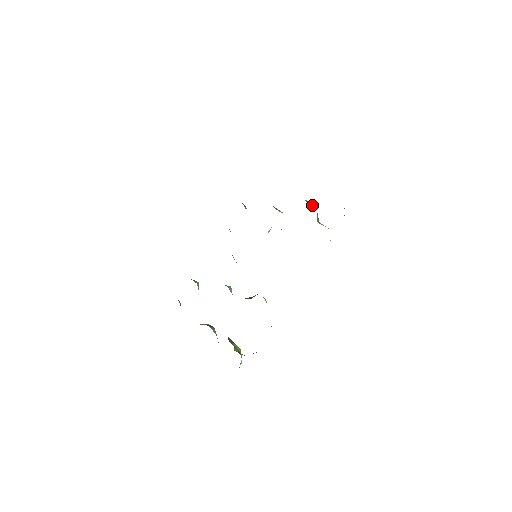
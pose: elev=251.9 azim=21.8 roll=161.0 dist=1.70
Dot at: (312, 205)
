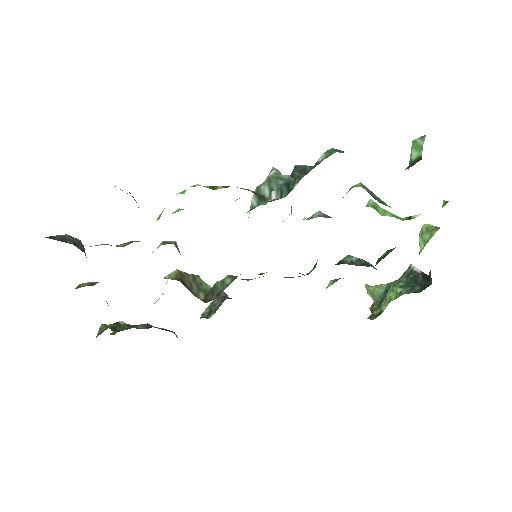
Dot at: occluded
